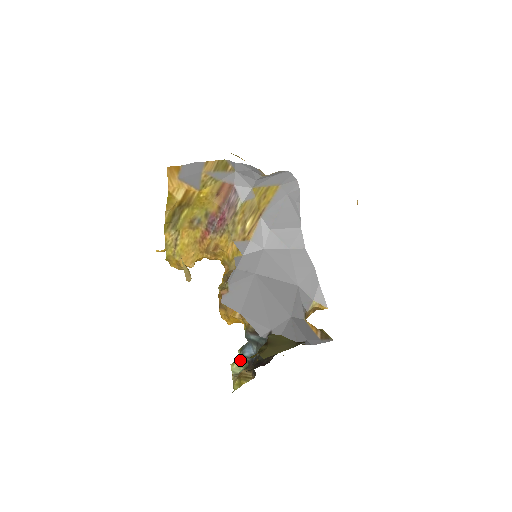
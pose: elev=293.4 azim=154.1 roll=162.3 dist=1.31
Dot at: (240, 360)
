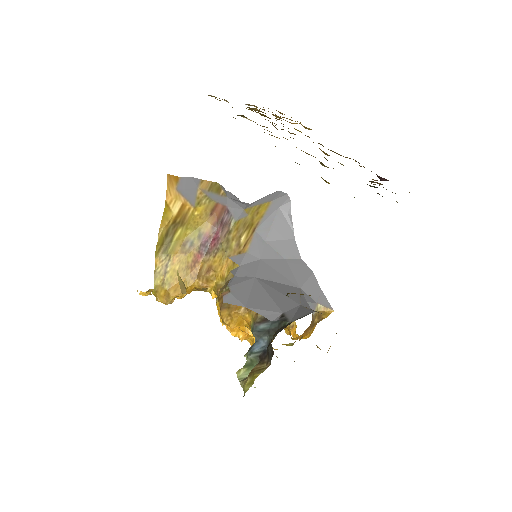
Dot at: (248, 363)
